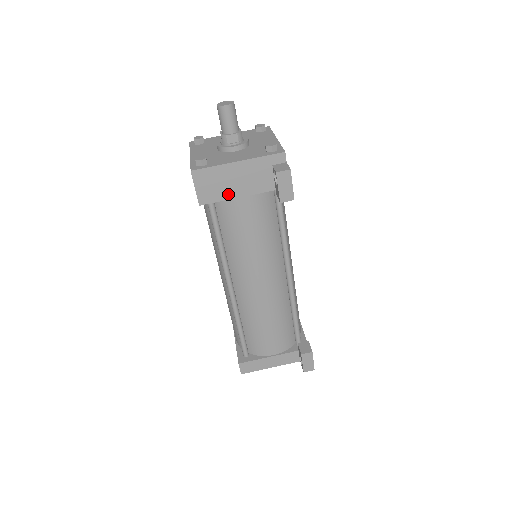
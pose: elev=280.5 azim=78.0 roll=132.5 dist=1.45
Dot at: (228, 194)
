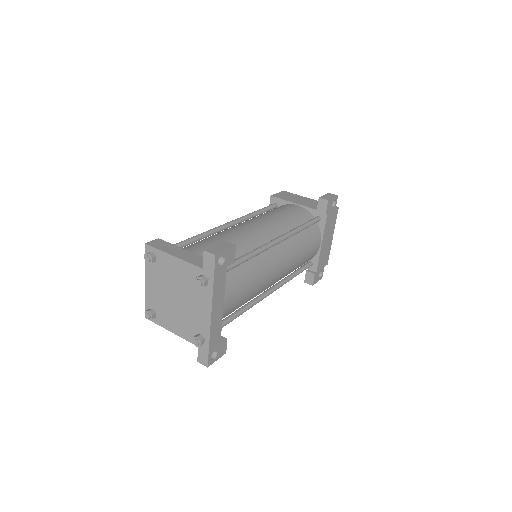
Dot at: (290, 200)
